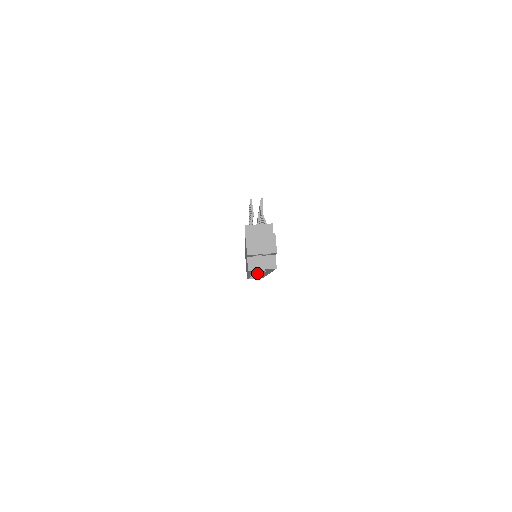
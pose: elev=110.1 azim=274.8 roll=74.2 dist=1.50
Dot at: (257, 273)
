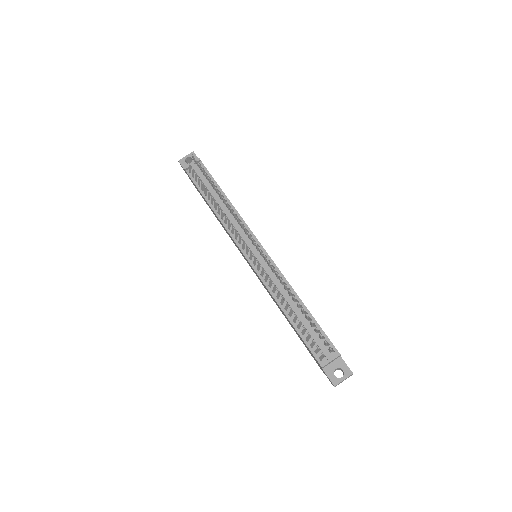
Dot at: occluded
